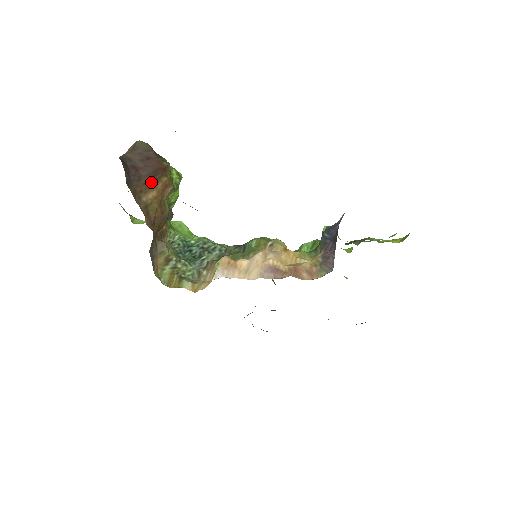
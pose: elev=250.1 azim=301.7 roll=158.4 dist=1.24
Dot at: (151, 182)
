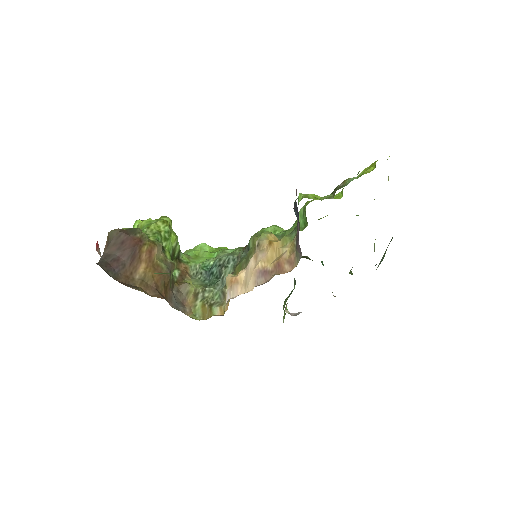
Dot at: (135, 260)
